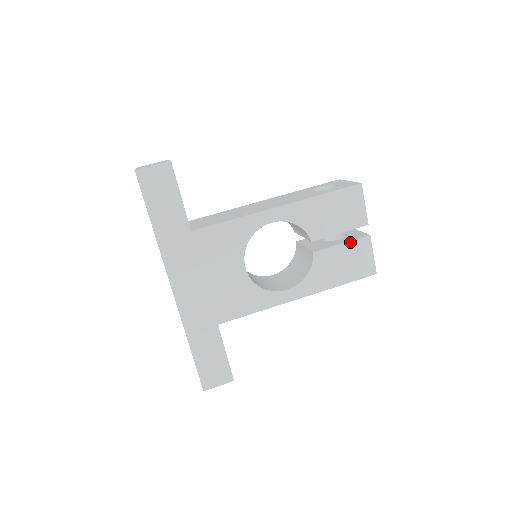
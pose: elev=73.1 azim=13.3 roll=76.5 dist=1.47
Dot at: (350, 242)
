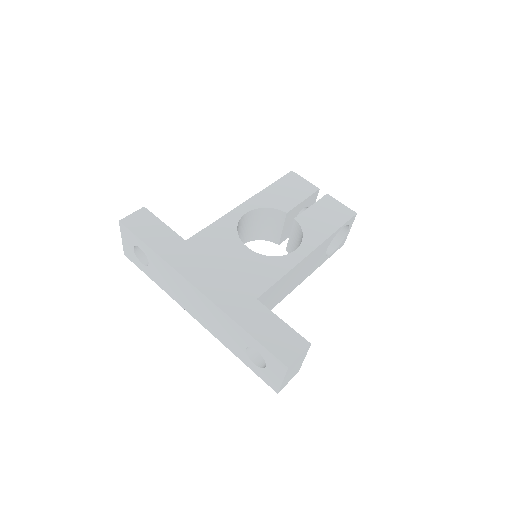
Dot at: (316, 203)
